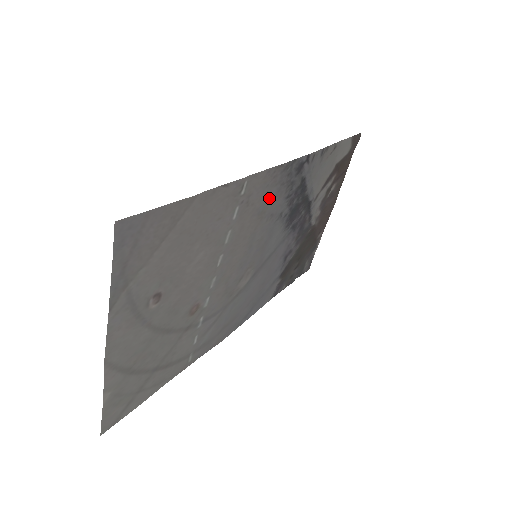
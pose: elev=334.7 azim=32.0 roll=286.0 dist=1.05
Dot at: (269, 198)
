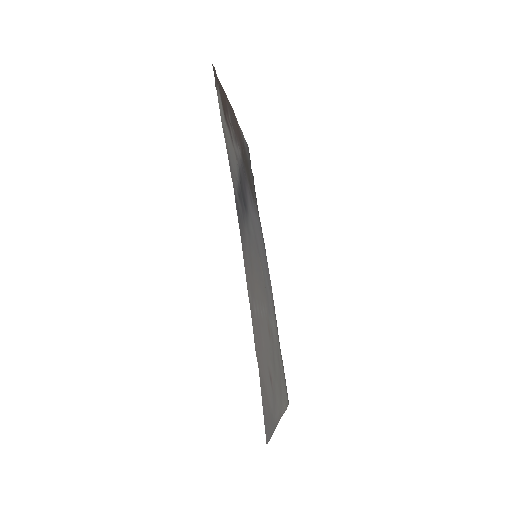
Dot at: (247, 255)
